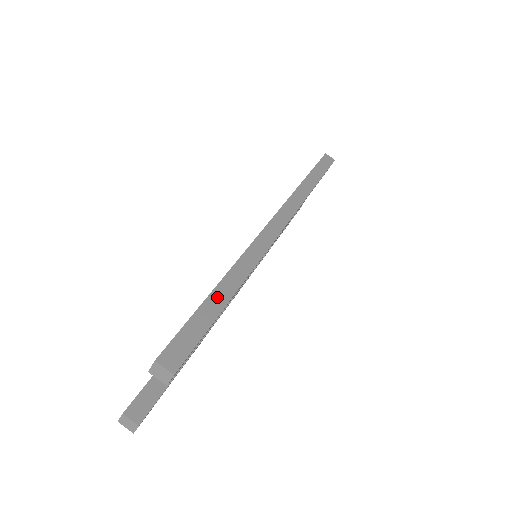
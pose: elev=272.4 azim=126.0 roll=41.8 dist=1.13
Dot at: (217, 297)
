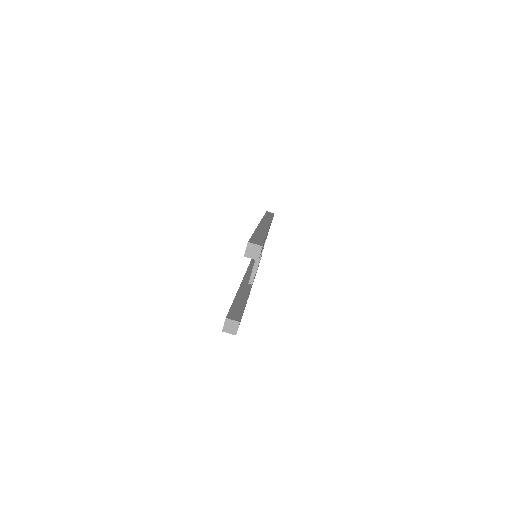
Dot at: (258, 234)
